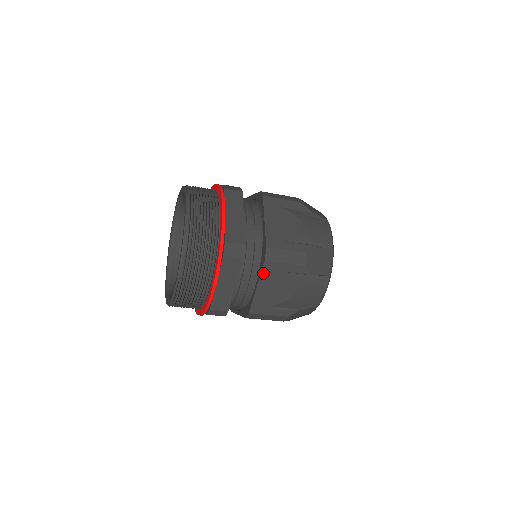
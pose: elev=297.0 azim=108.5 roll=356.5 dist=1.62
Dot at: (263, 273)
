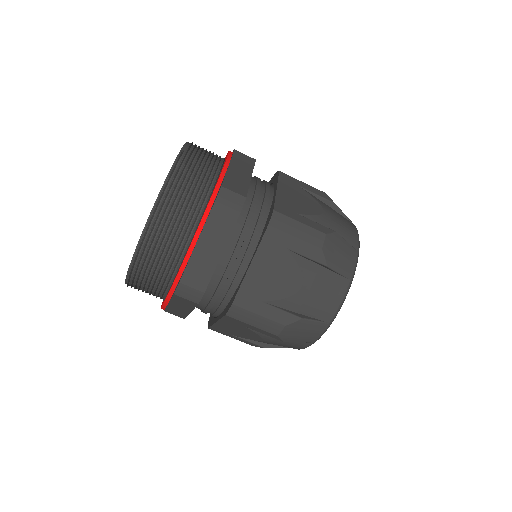
Dot at: (280, 180)
